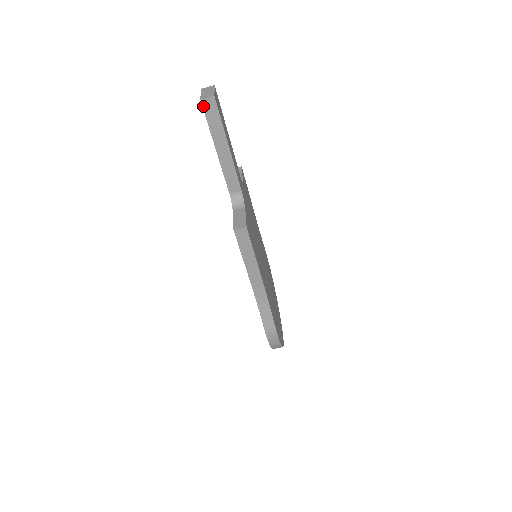
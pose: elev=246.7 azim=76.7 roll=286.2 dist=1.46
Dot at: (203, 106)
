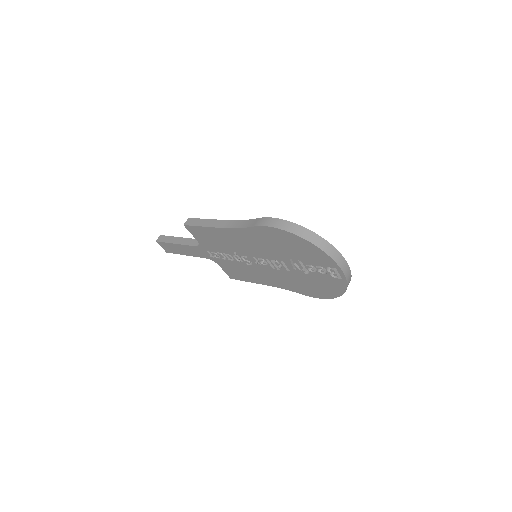
Dot at: (158, 241)
